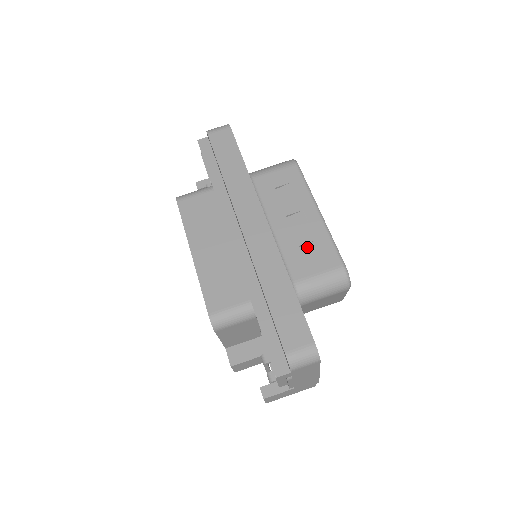
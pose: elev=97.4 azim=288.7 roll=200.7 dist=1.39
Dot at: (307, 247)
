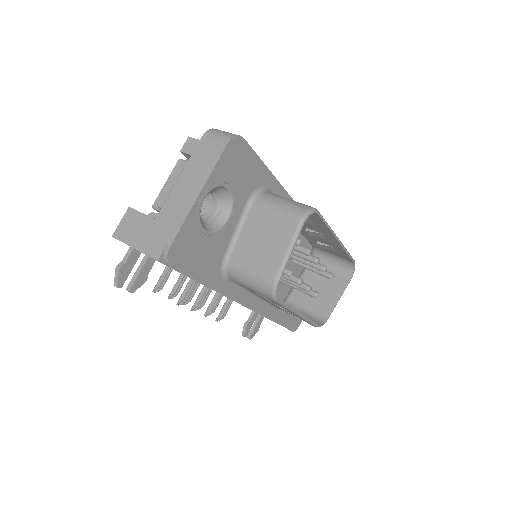
Dot at: occluded
